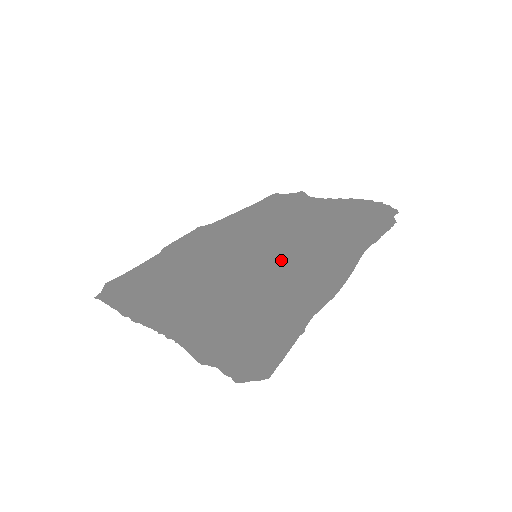
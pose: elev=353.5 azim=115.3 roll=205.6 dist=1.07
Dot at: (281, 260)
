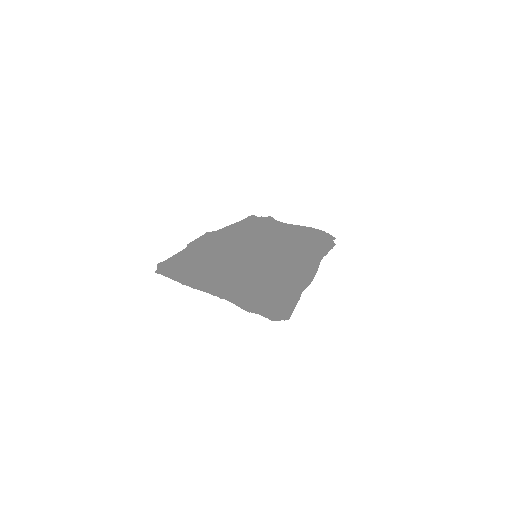
Dot at: (273, 260)
